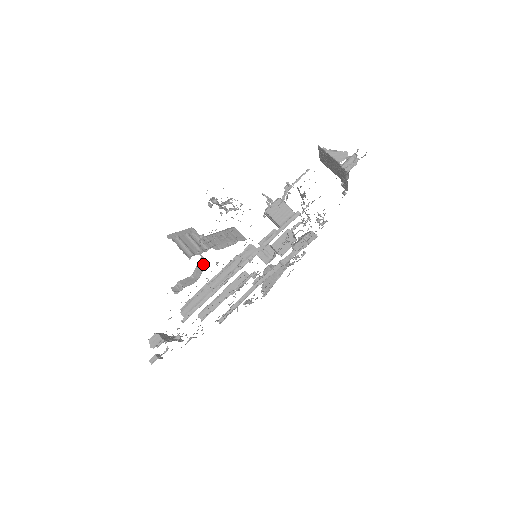
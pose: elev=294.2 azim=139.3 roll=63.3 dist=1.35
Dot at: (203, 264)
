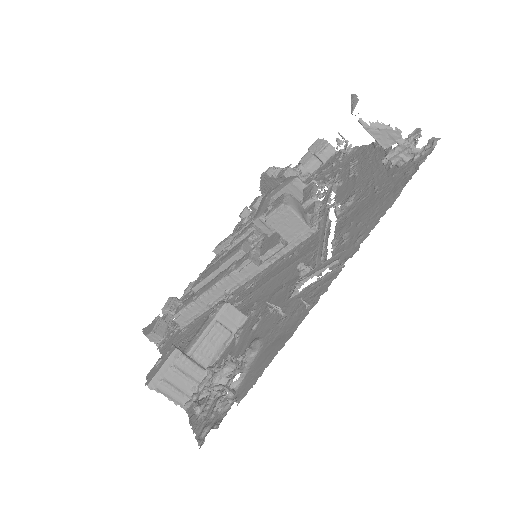
Dot at: occluded
